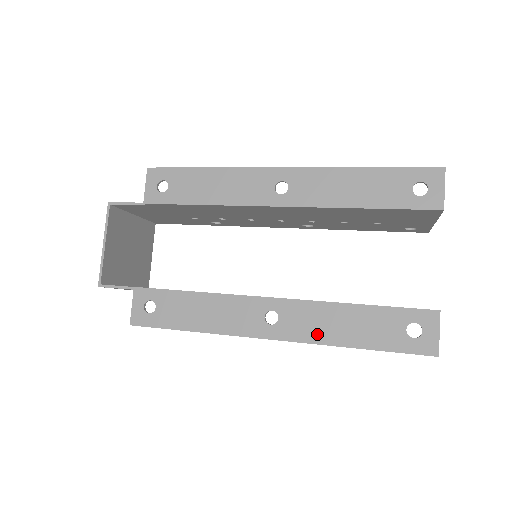
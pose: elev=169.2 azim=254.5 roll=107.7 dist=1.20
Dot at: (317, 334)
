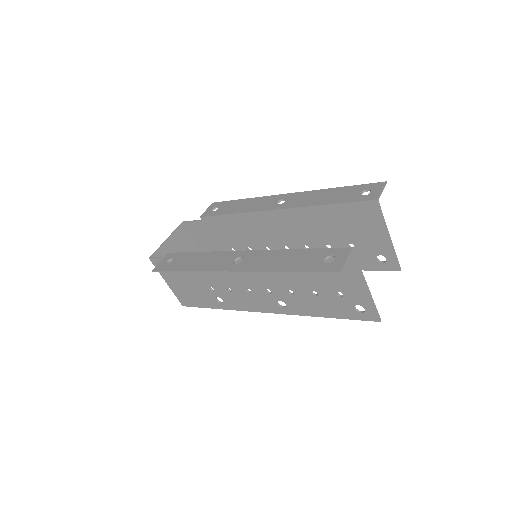
Dot at: (262, 266)
